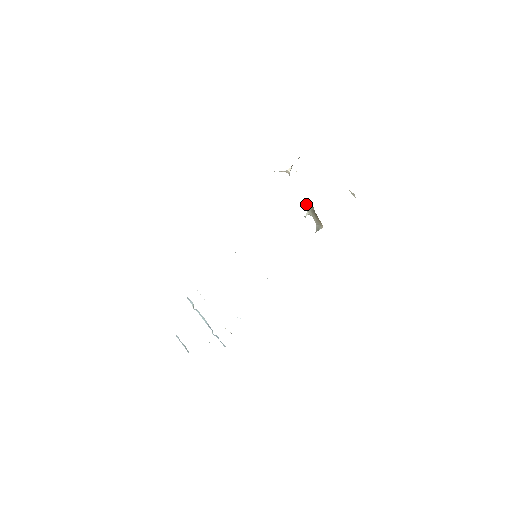
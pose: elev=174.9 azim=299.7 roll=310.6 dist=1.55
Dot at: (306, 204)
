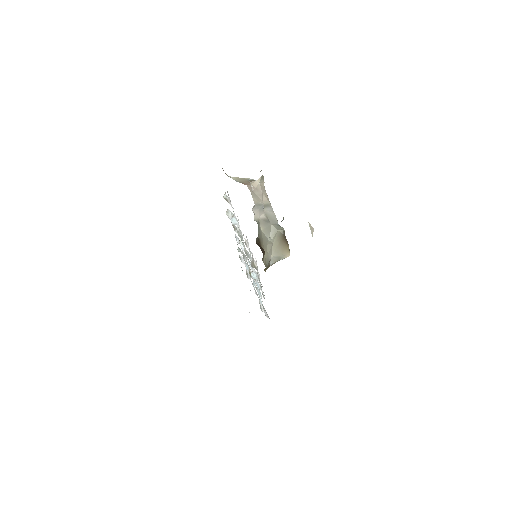
Dot at: (272, 225)
